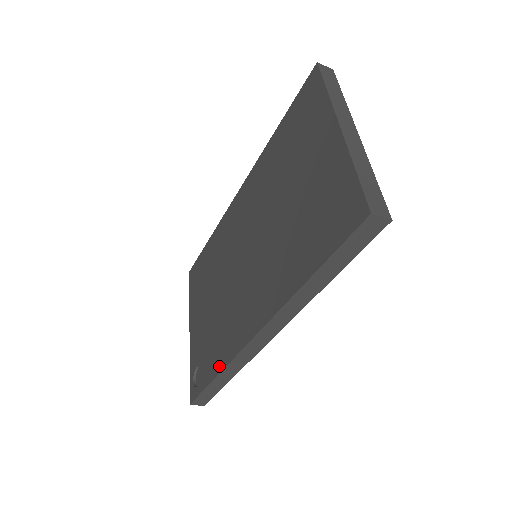
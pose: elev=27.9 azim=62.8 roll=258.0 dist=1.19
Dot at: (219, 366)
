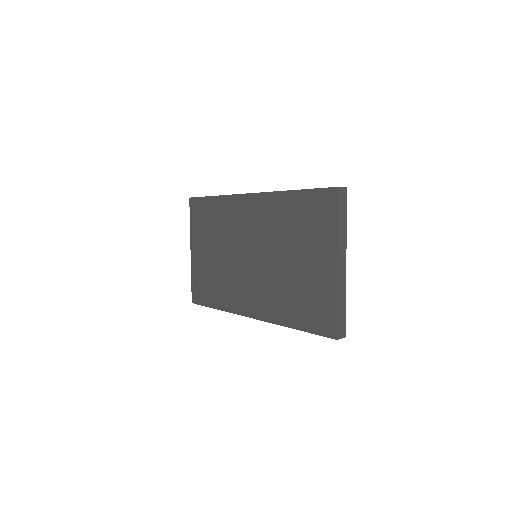
Dot at: (220, 306)
